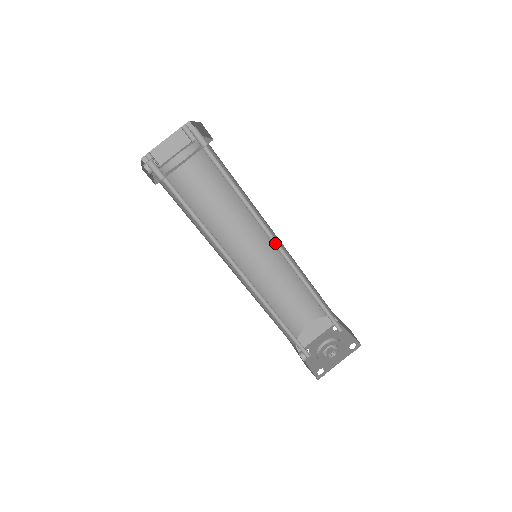
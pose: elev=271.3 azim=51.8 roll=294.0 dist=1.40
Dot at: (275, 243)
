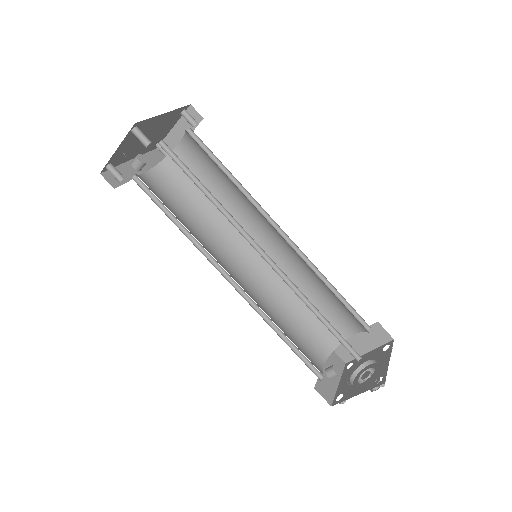
Dot at: (258, 247)
